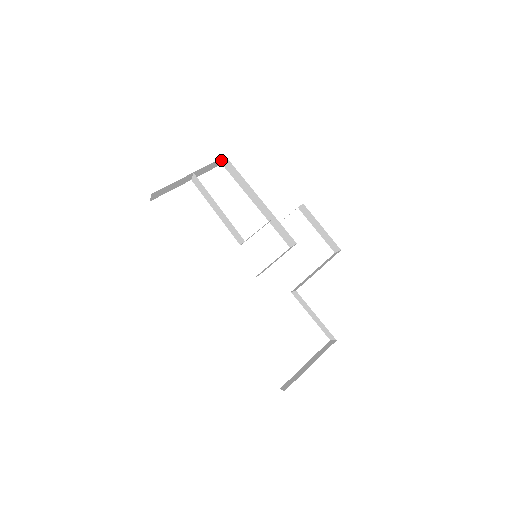
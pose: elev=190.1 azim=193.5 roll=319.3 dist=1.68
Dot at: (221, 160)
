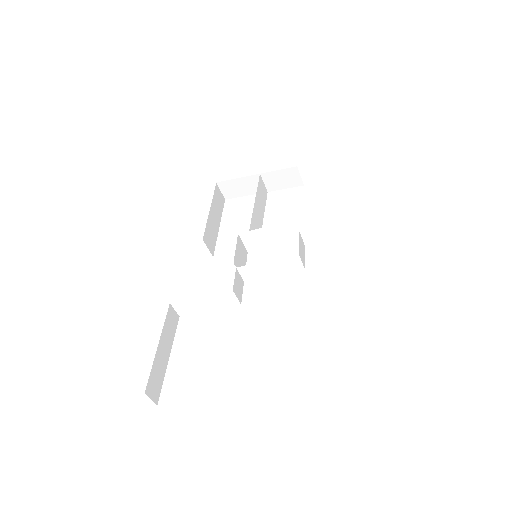
Dot at: (297, 174)
